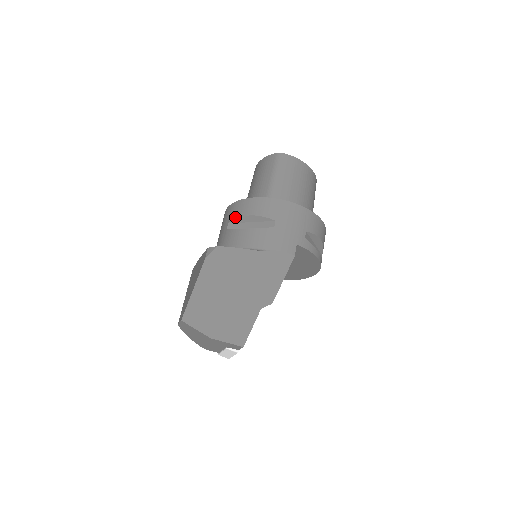
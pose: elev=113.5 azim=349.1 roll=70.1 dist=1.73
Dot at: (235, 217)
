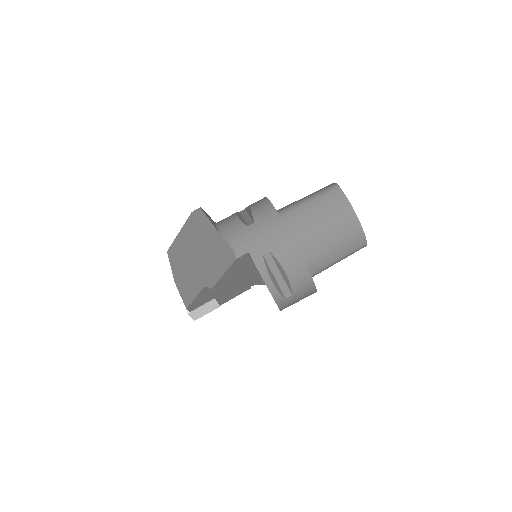
Dot at: occluded
